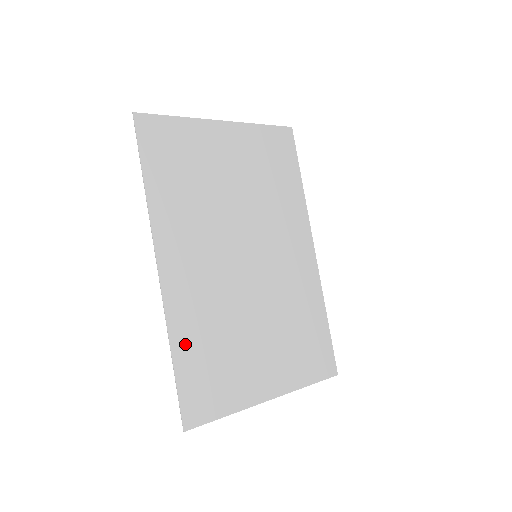
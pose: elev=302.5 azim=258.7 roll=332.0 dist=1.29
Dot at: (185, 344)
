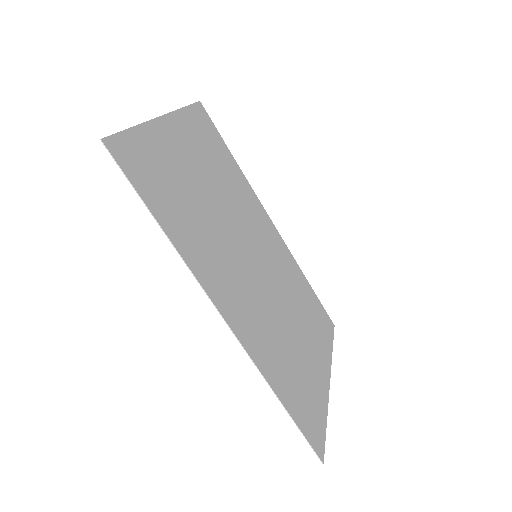
Dot at: (280, 383)
